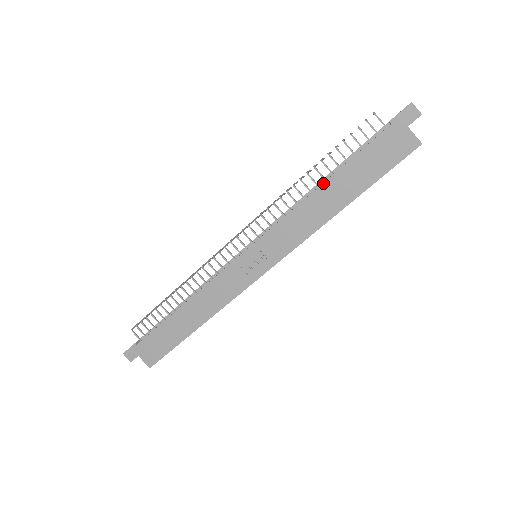
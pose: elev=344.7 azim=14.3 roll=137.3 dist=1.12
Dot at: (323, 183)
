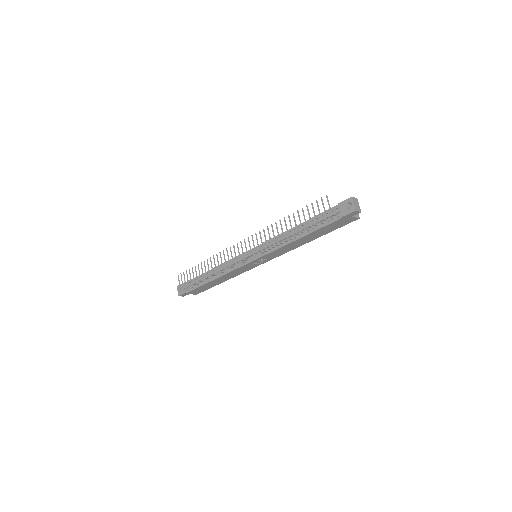
Dot at: (300, 239)
